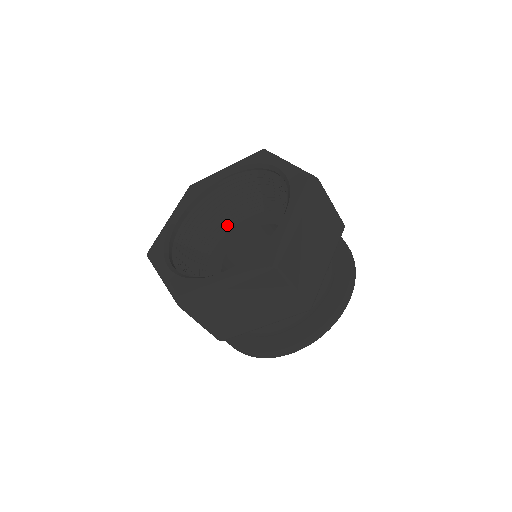
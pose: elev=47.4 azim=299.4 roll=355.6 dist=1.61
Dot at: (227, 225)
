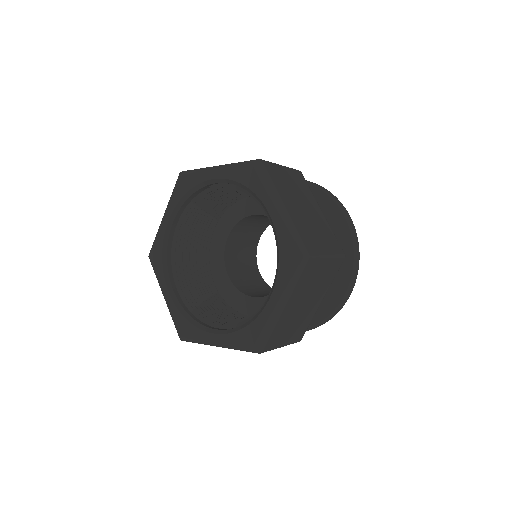
Dot at: (227, 202)
